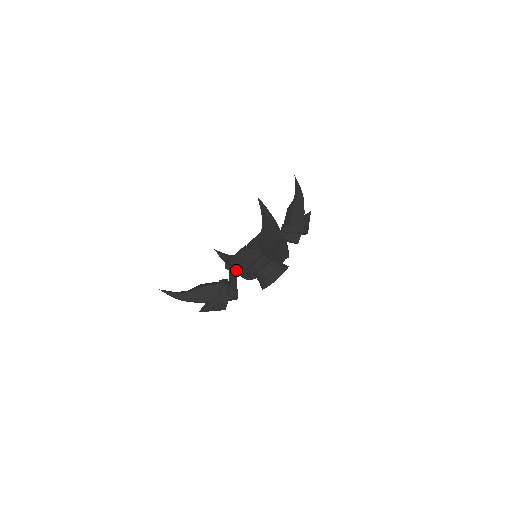
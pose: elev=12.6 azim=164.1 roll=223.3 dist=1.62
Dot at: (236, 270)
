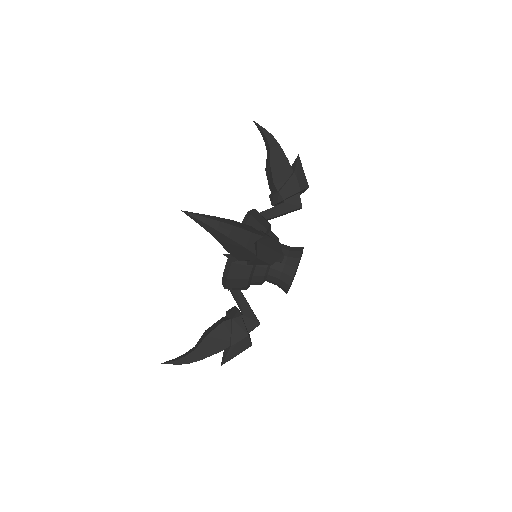
Dot at: occluded
